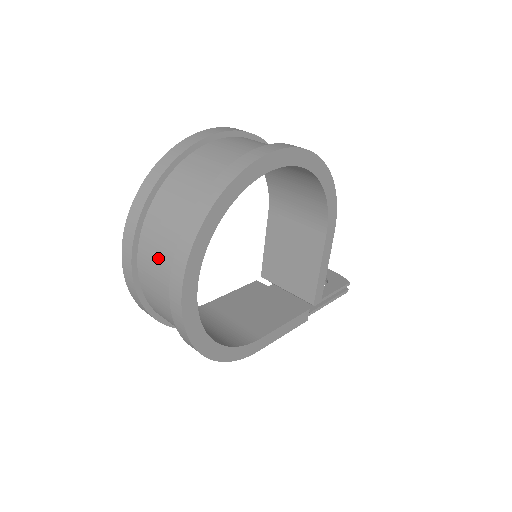
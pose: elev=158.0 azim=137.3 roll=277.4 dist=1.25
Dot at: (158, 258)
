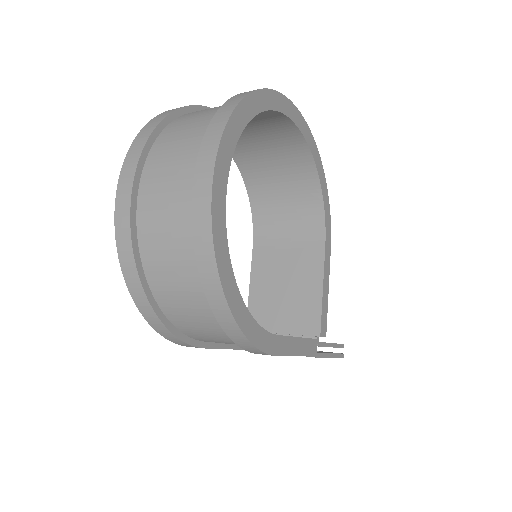
Dot at: (173, 165)
